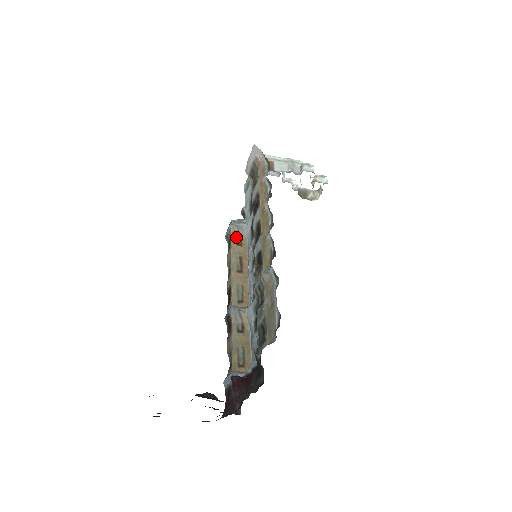
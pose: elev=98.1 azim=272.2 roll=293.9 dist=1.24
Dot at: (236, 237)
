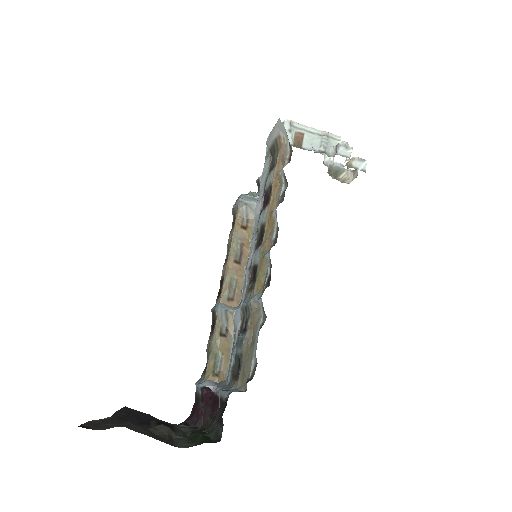
Dot at: (242, 217)
